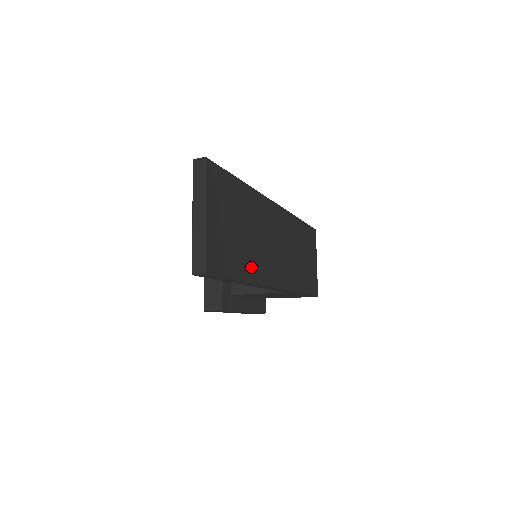
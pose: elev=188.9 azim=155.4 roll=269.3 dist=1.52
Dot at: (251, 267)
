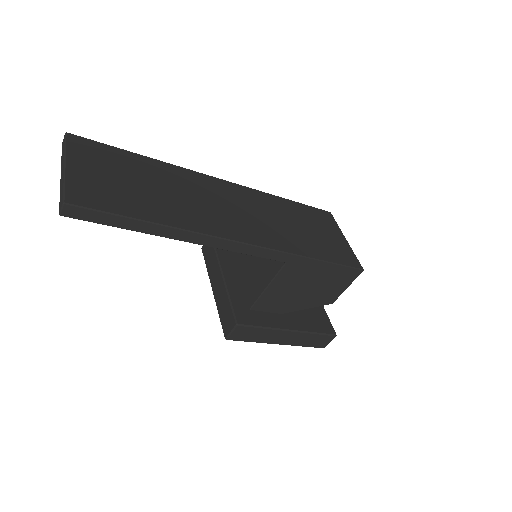
Dot at: (171, 215)
